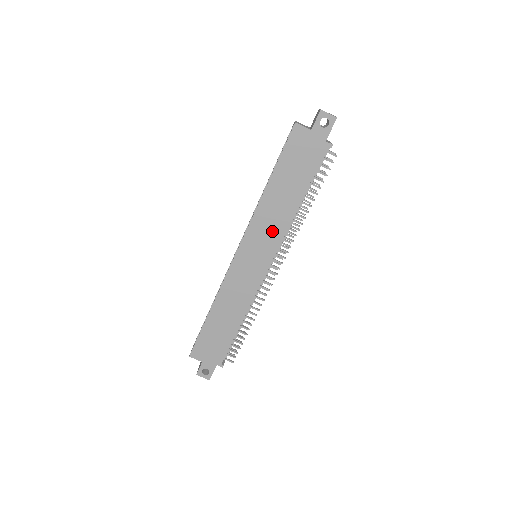
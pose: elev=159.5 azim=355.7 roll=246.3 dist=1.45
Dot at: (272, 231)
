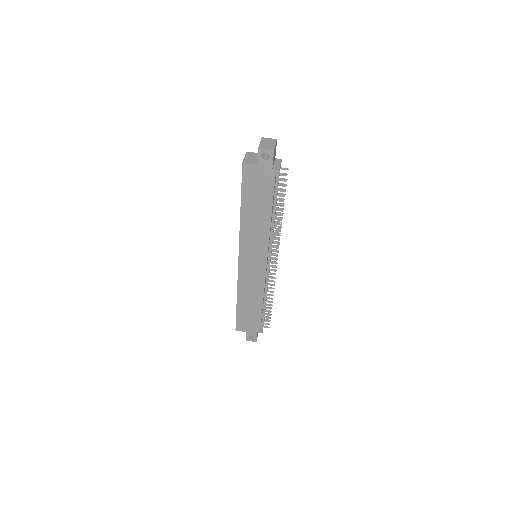
Dot at: (258, 241)
